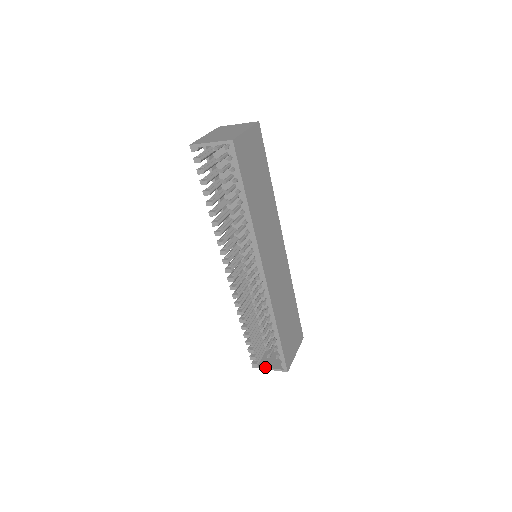
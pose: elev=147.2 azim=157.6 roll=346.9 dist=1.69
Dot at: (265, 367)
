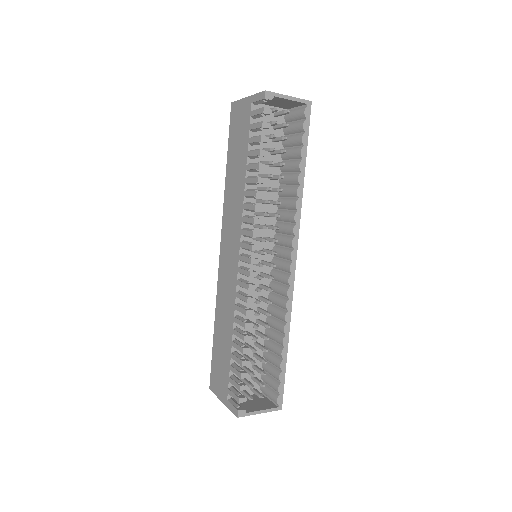
Dot at: (255, 411)
